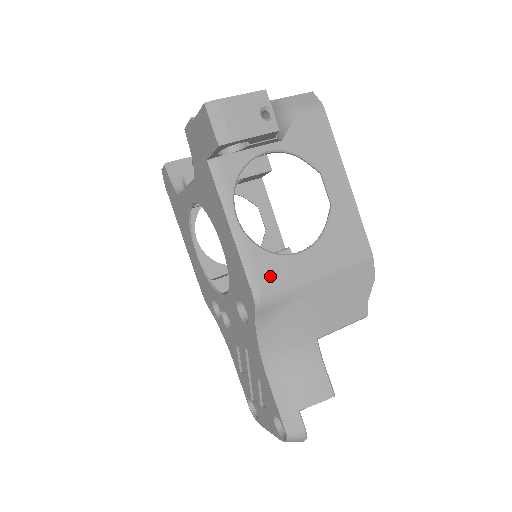
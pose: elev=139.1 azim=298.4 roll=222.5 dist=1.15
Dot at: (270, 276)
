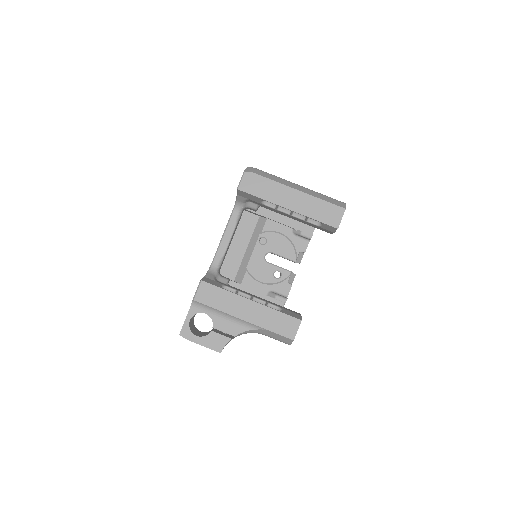
Dot at: occluded
